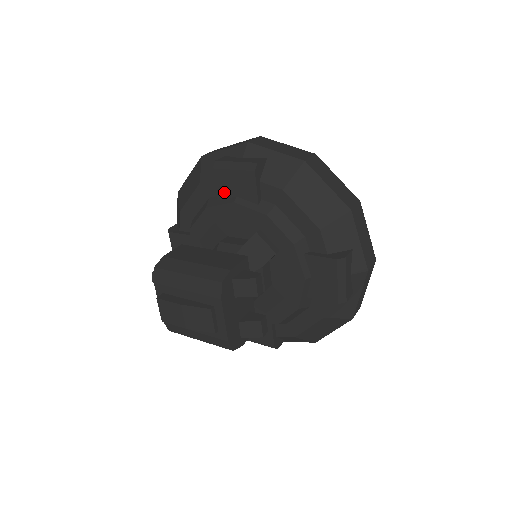
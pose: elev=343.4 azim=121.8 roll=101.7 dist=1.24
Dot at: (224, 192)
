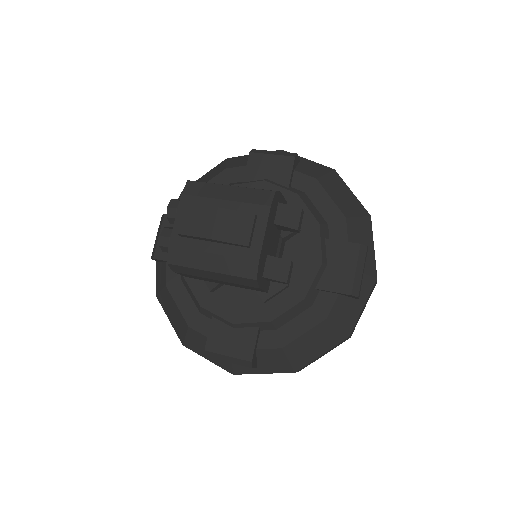
Dot at: (254, 174)
